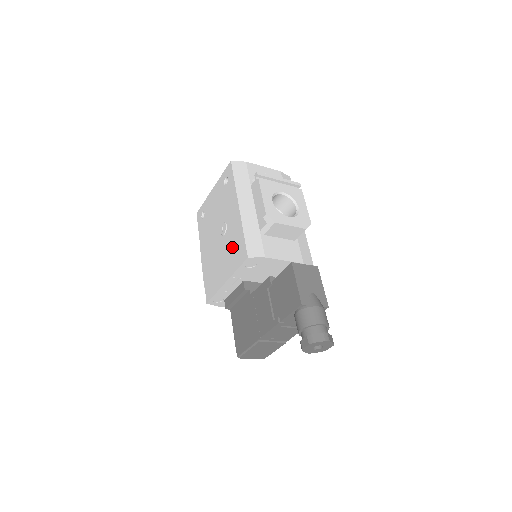
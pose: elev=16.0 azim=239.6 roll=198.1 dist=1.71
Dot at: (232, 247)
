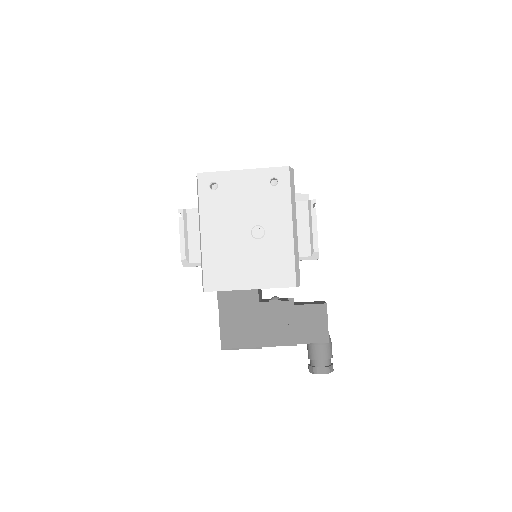
Dot at: (271, 261)
